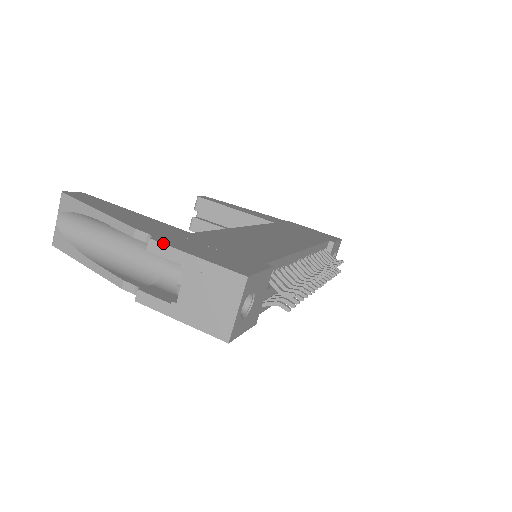
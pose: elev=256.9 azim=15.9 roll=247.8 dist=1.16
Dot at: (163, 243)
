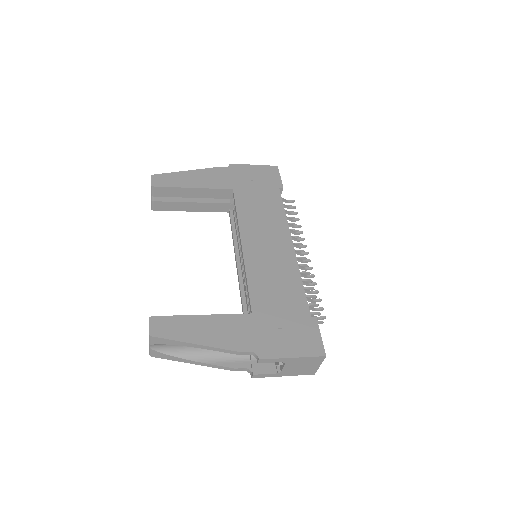
Dot at: (269, 359)
